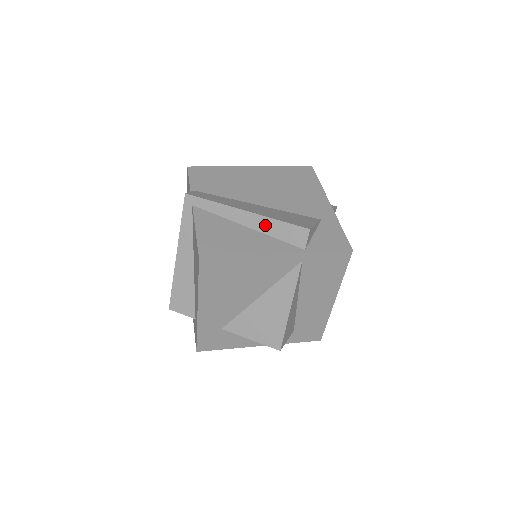
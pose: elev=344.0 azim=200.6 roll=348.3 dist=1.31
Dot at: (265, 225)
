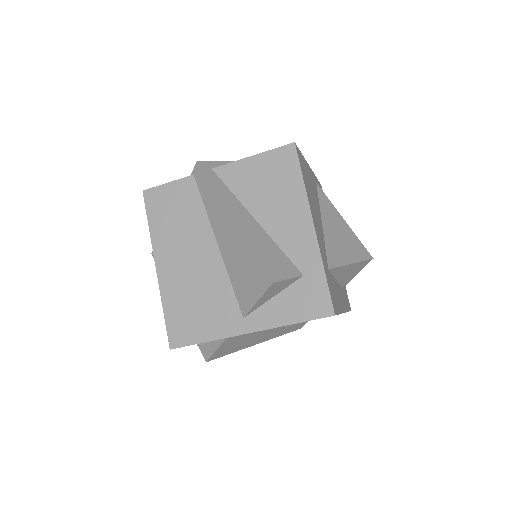
Dot at: occluded
